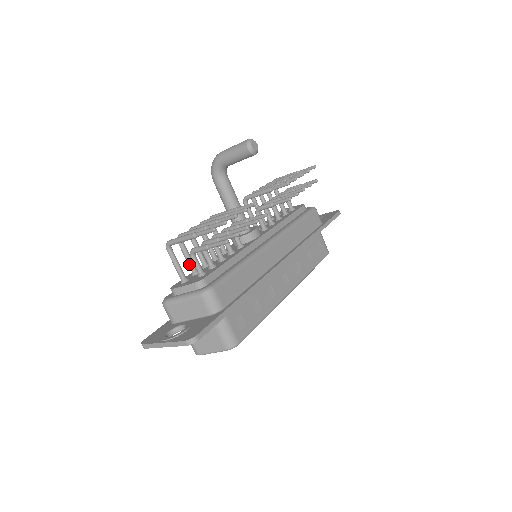
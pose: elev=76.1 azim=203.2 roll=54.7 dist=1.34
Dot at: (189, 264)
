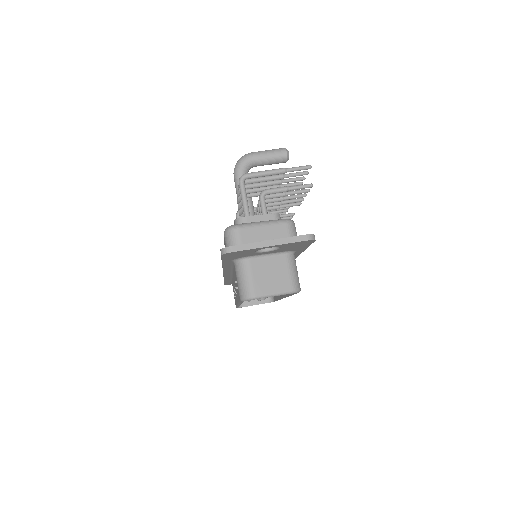
Dot at: occluded
